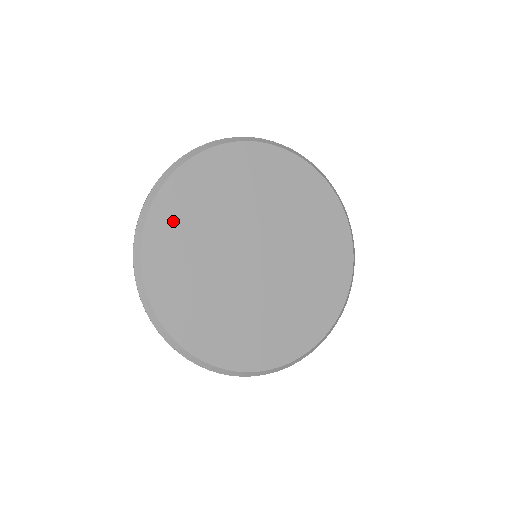
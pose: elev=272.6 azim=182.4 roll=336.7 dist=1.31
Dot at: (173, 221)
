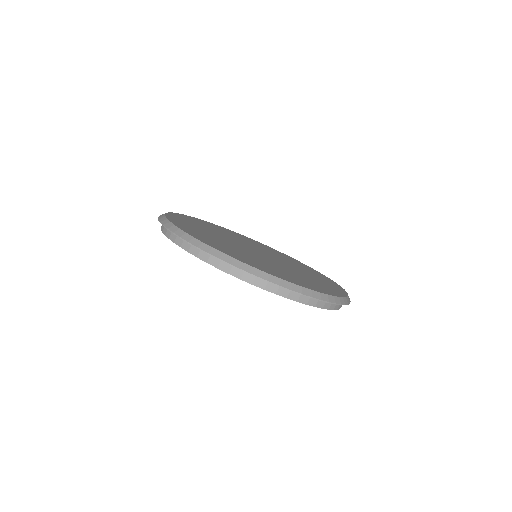
Dot at: (200, 235)
